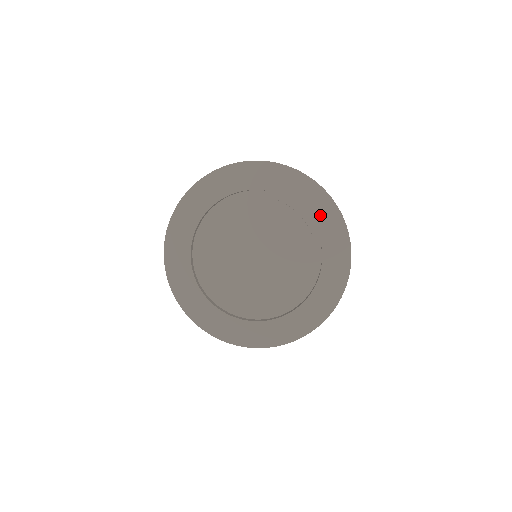
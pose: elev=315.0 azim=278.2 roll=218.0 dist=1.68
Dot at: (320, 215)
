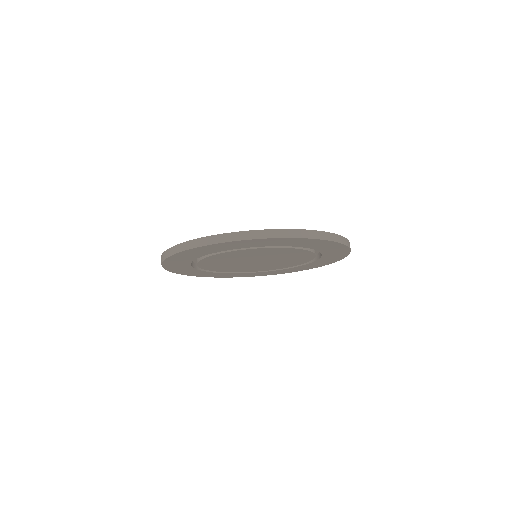
Dot at: (321, 247)
